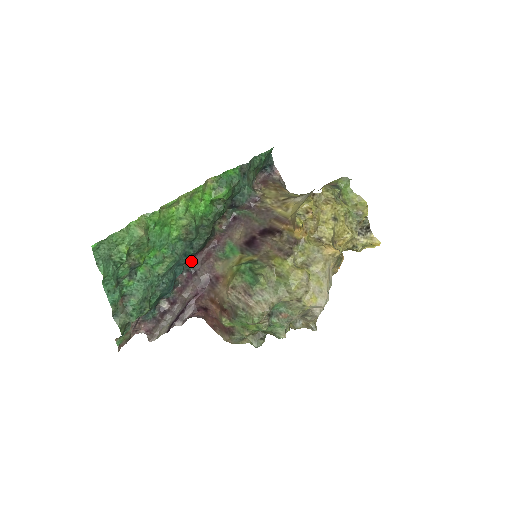
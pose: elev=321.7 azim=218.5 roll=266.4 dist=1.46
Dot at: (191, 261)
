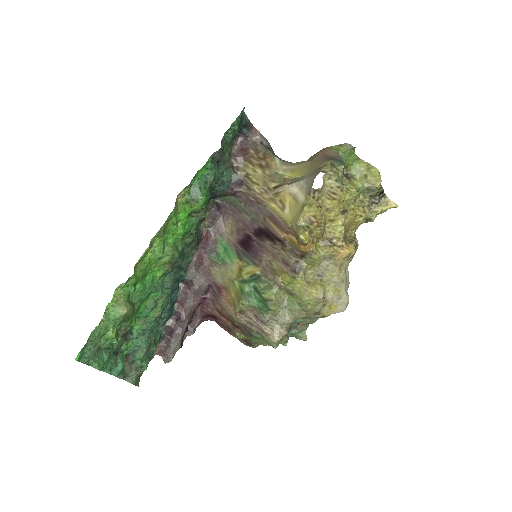
Dot at: occluded
